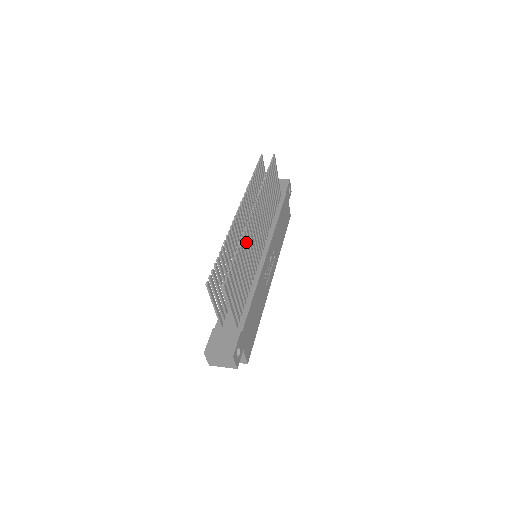
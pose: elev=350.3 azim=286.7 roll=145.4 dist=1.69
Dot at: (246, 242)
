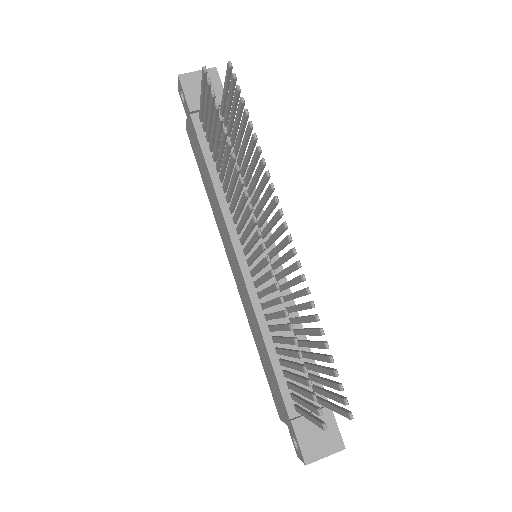
Dot at: occluded
